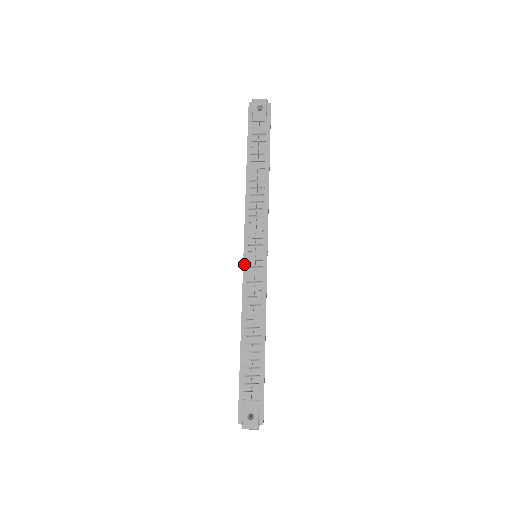
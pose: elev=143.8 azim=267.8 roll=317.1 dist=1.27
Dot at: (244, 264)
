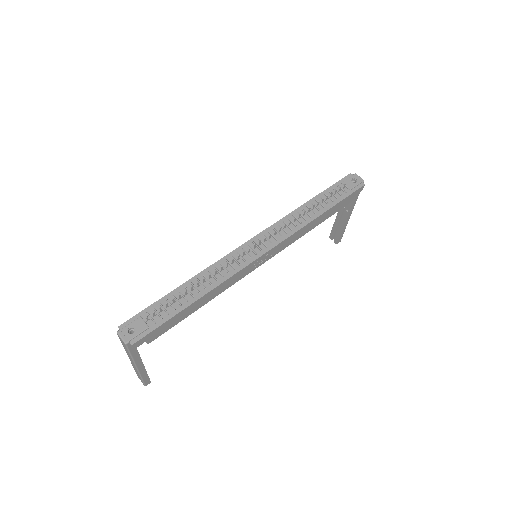
Dot at: (242, 245)
